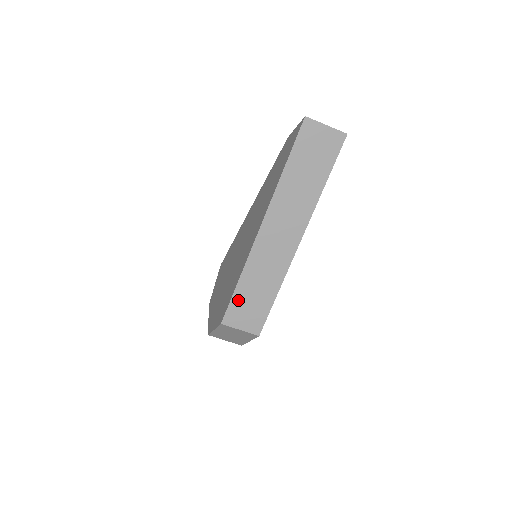
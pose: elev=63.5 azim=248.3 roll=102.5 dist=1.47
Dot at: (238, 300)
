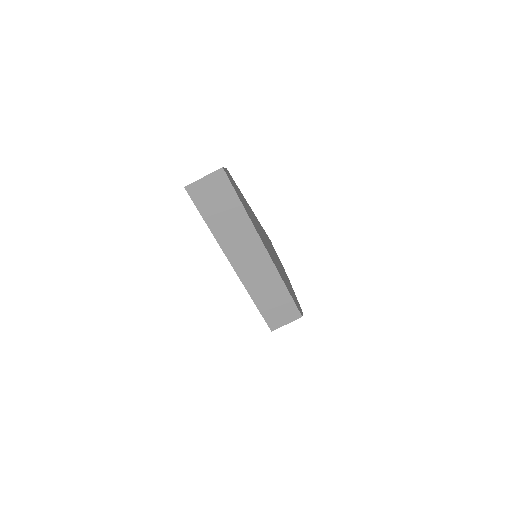
Dot at: (267, 313)
